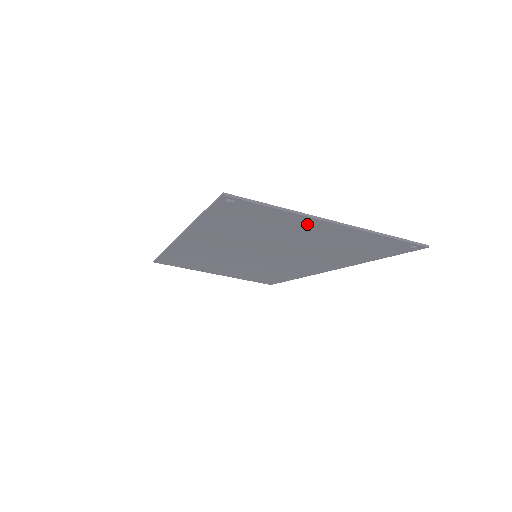
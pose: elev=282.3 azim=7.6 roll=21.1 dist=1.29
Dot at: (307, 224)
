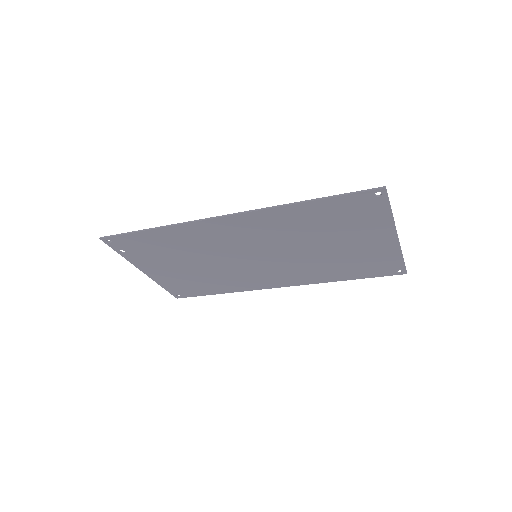
Dot at: (379, 232)
